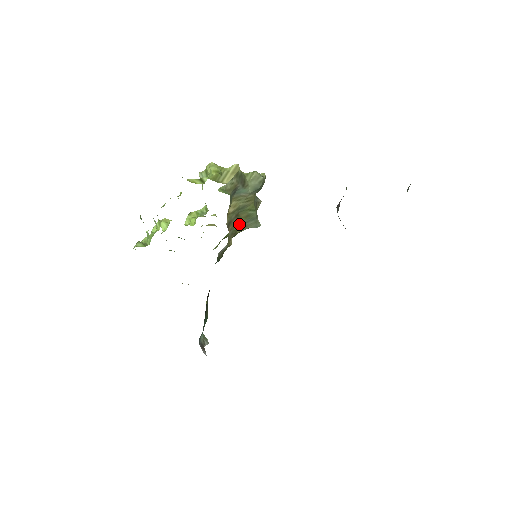
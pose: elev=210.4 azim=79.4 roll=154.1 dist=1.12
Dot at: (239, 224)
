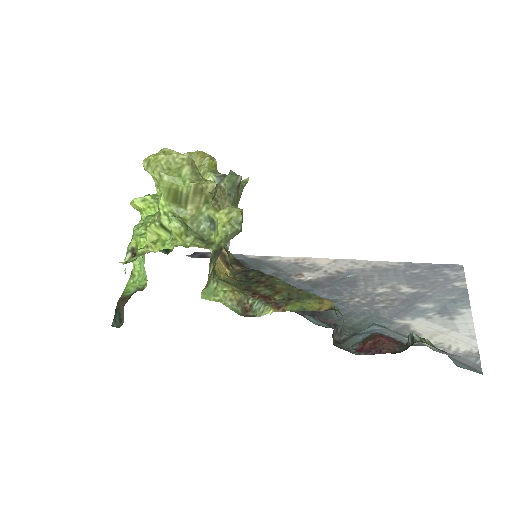
Dot at: occluded
